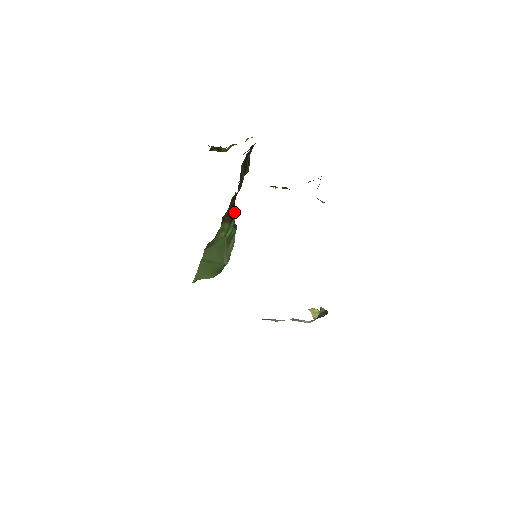
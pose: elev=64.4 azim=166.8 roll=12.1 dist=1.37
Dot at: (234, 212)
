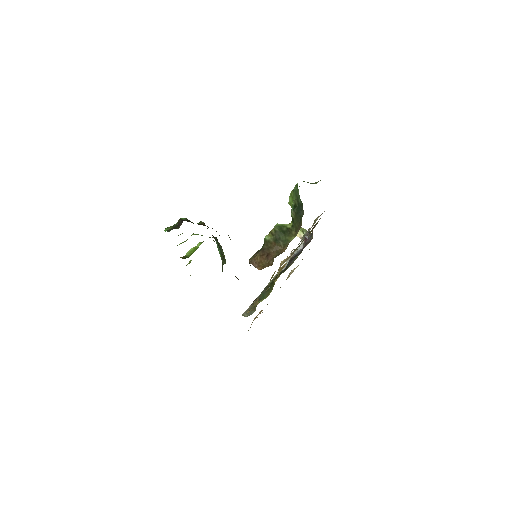
Dot at: occluded
